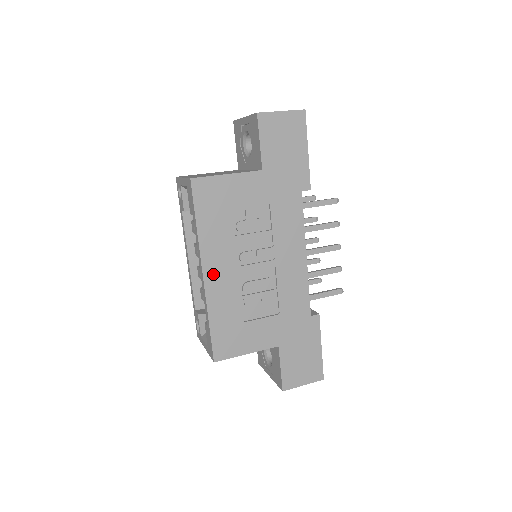
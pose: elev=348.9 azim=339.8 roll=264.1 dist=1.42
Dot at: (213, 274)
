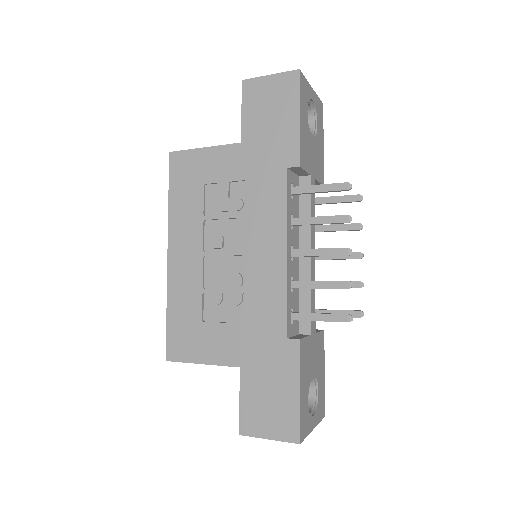
Dot at: (177, 256)
